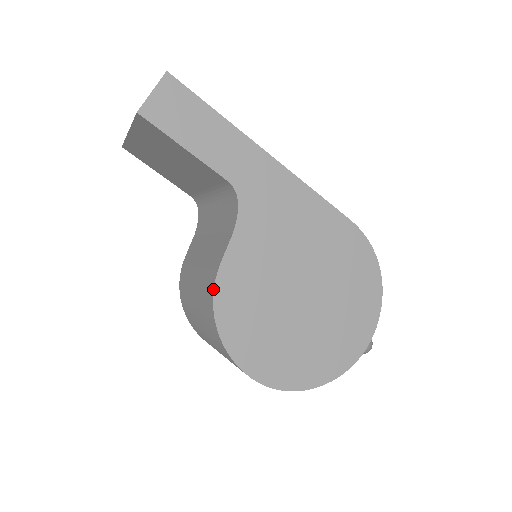
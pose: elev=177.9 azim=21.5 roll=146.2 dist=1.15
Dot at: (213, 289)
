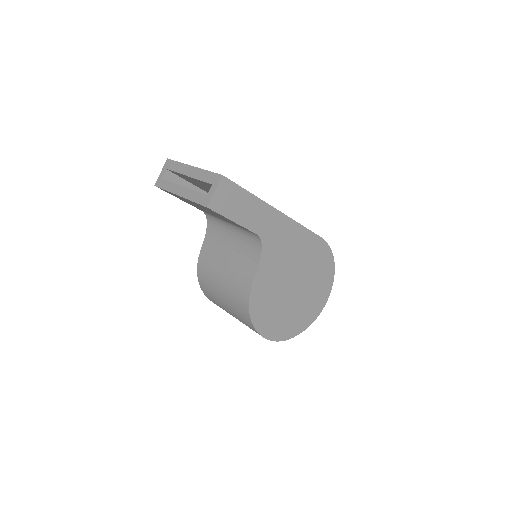
Dot at: (249, 298)
